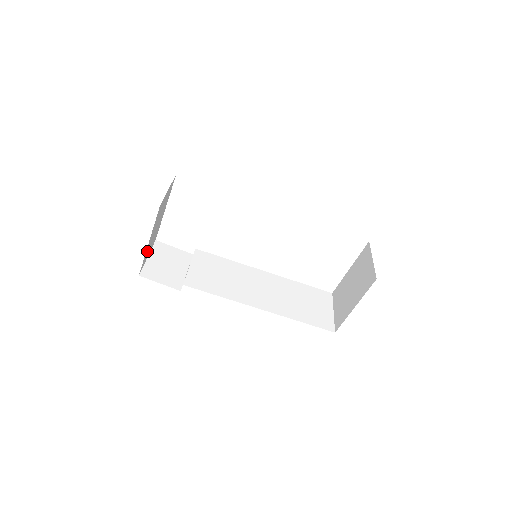
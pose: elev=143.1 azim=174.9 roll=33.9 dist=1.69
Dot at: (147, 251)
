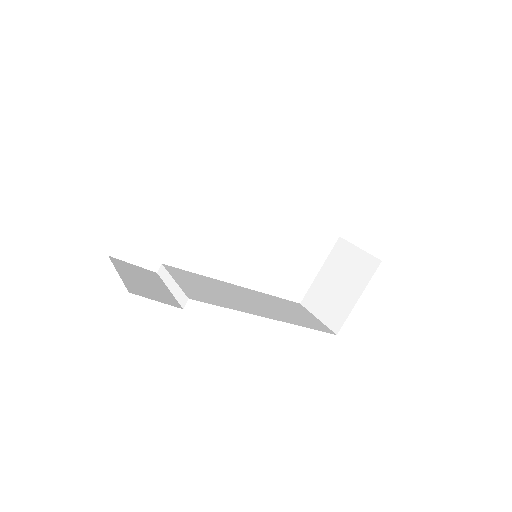
Dot at: occluded
